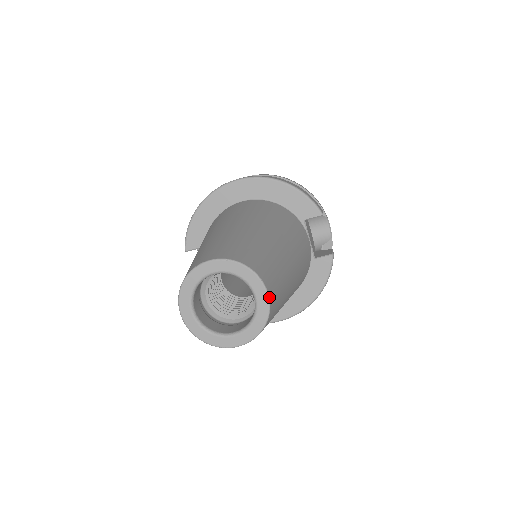
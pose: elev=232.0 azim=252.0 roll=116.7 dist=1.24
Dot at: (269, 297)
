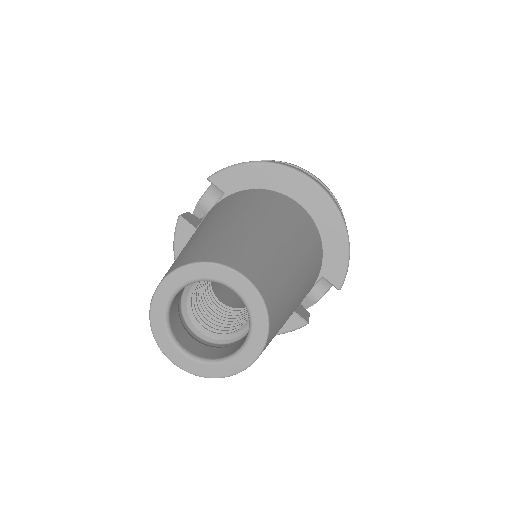
Dot at: occluded
